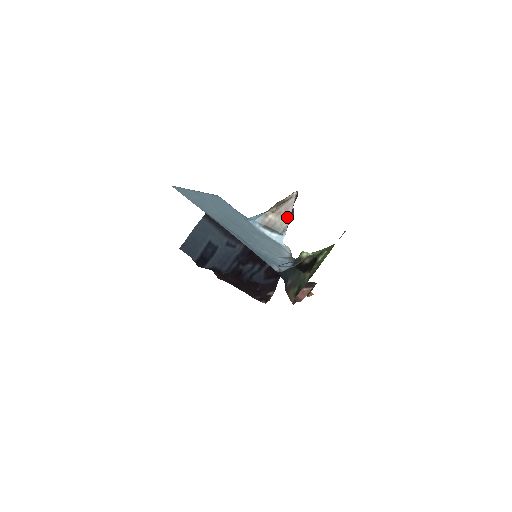
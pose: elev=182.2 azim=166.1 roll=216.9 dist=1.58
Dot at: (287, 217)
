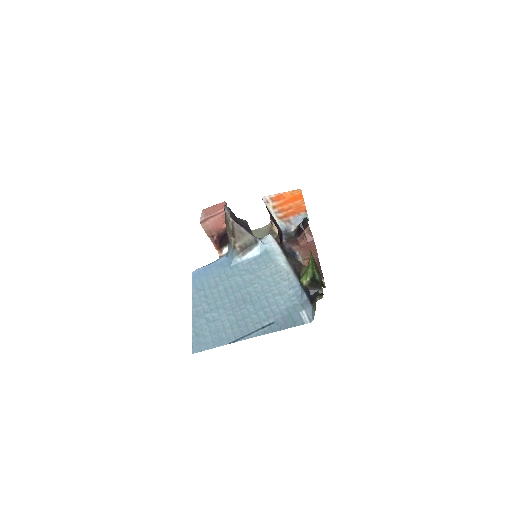
Dot at: (246, 234)
